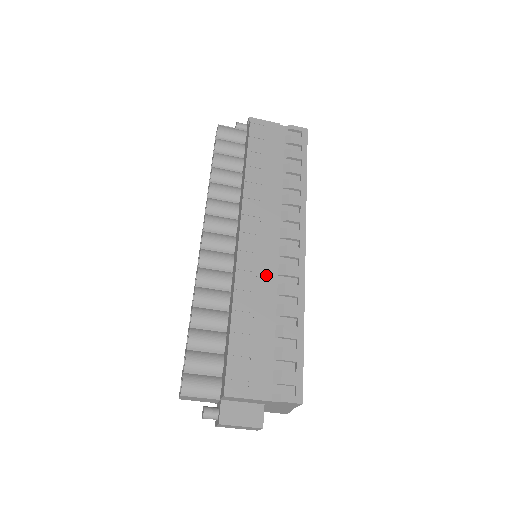
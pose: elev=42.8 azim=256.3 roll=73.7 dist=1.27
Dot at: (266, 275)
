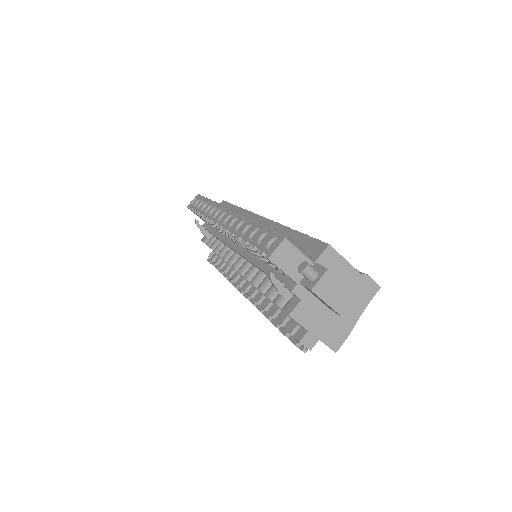
Dot at: occluded
